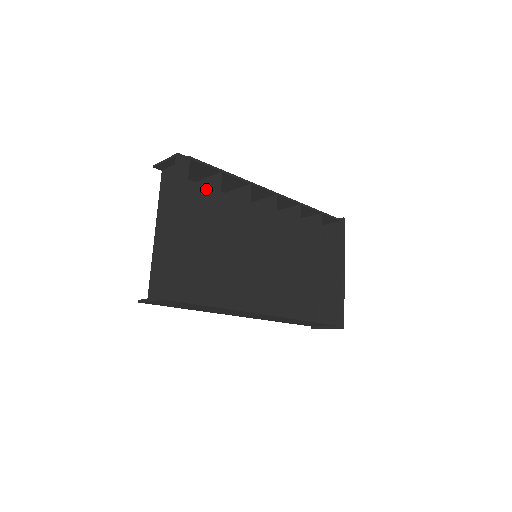
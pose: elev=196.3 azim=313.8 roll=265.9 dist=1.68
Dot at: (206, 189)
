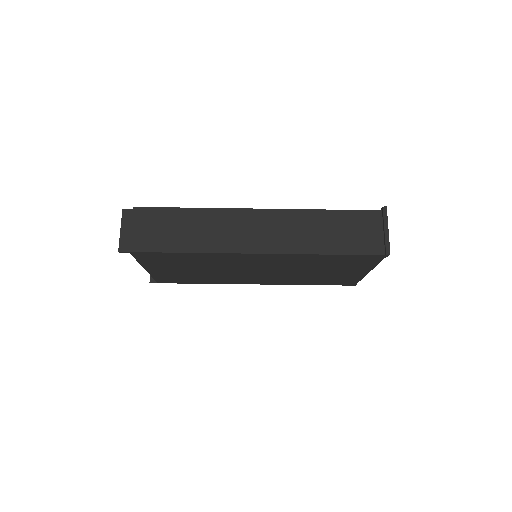
Dot at: occluded
